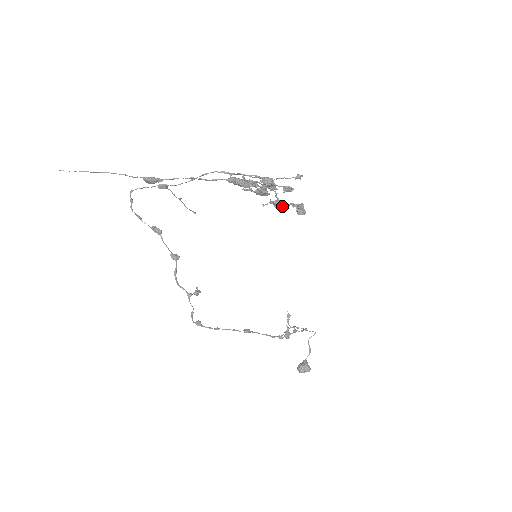
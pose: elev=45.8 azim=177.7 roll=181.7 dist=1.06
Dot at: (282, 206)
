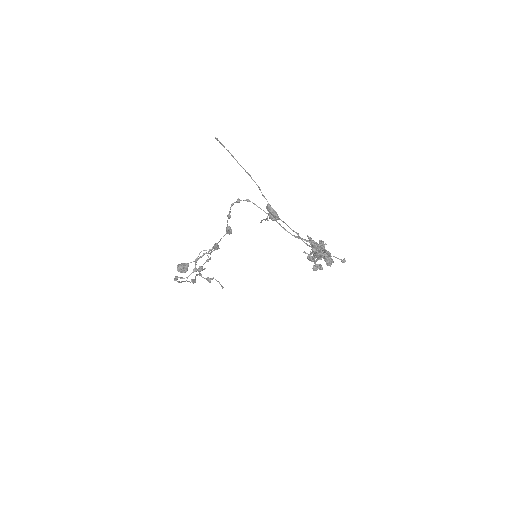
Dot at: occluded
